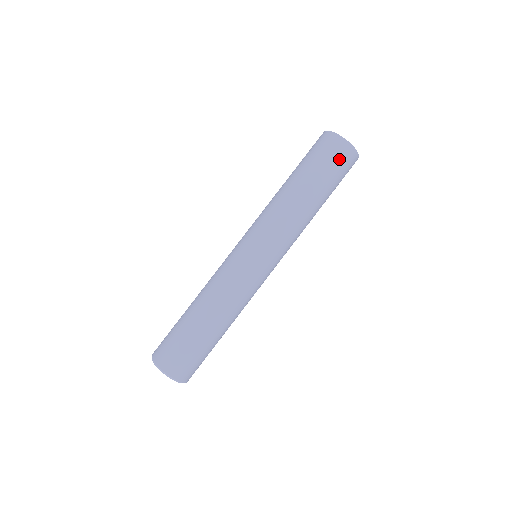
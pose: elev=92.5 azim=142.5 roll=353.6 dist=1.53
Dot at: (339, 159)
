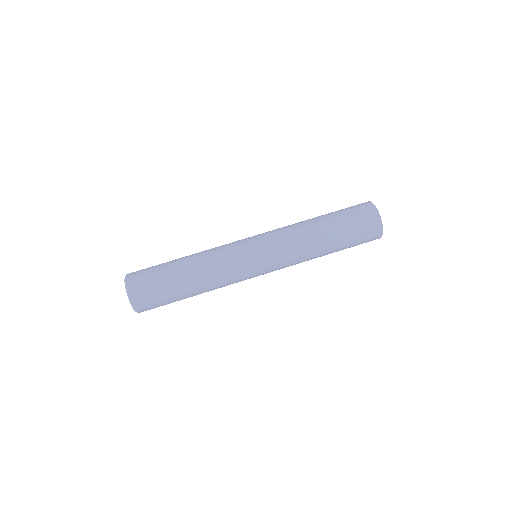
Dot at: (365, 224)
